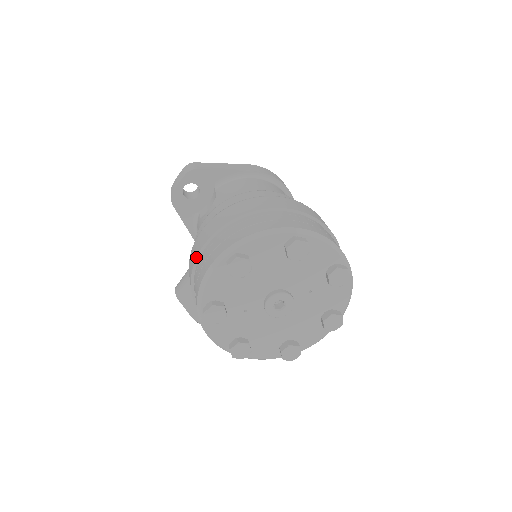
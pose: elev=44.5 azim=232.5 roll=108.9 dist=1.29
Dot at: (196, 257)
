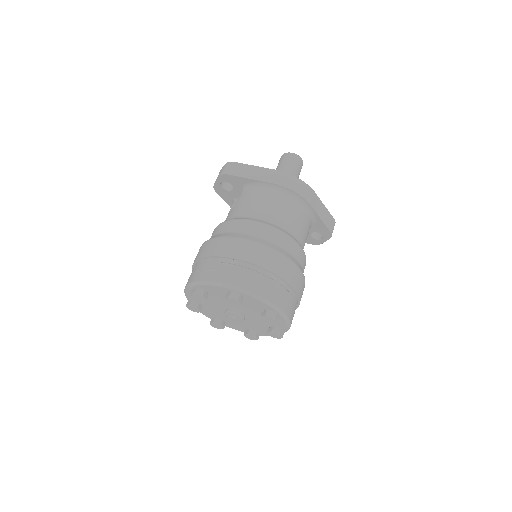
Dot at: (192, 266)
